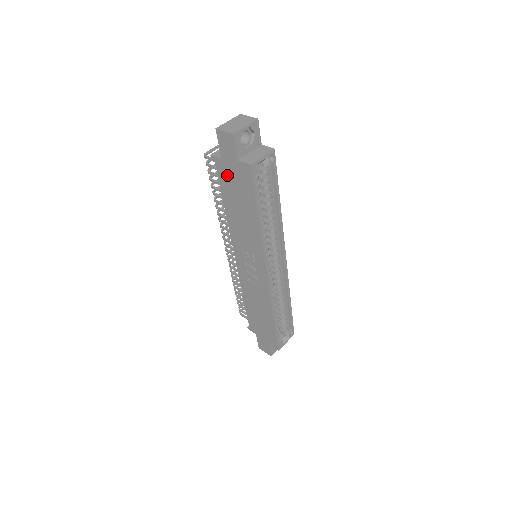
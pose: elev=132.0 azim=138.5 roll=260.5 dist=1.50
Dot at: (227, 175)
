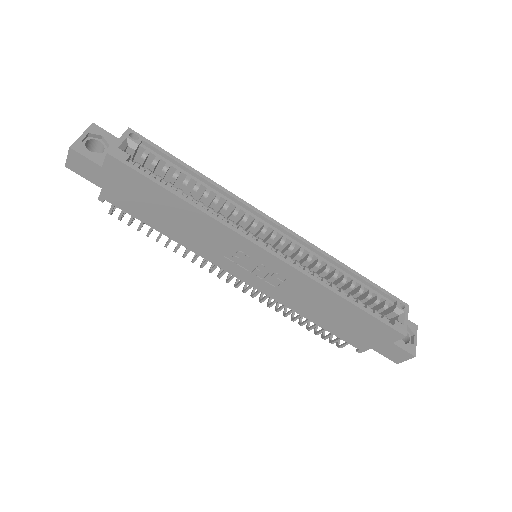
Dot at: (122, 197)
